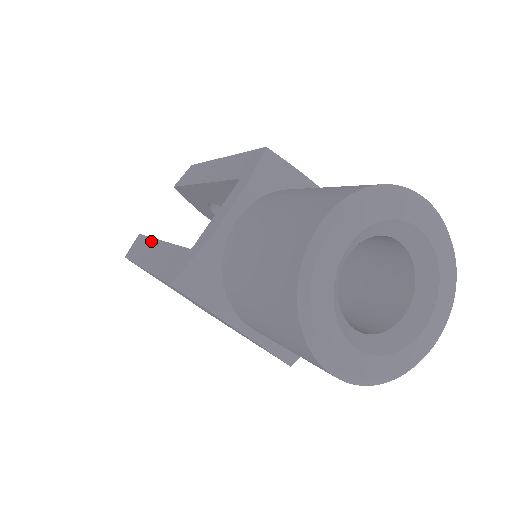
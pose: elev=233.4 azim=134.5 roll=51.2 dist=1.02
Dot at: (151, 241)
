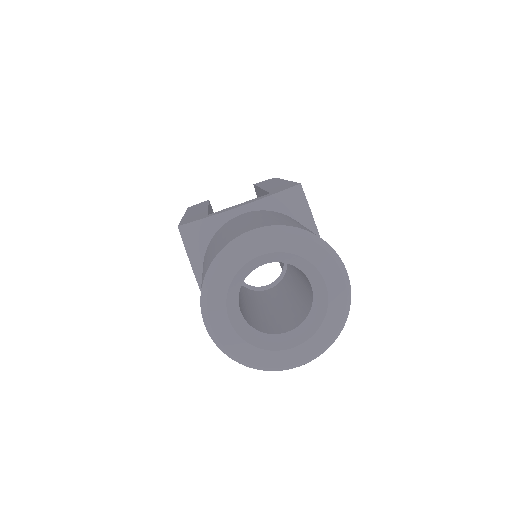
Dot at: (205, 205)
